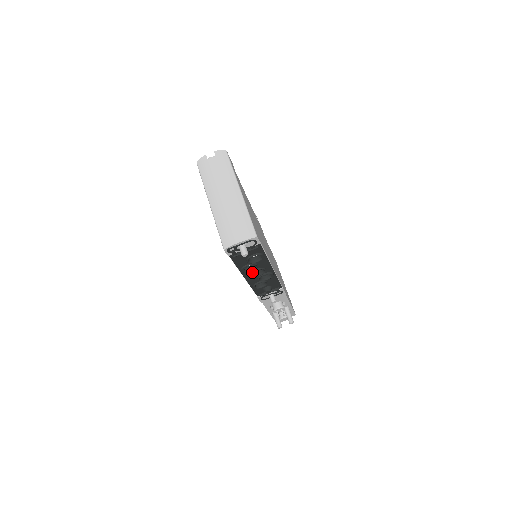
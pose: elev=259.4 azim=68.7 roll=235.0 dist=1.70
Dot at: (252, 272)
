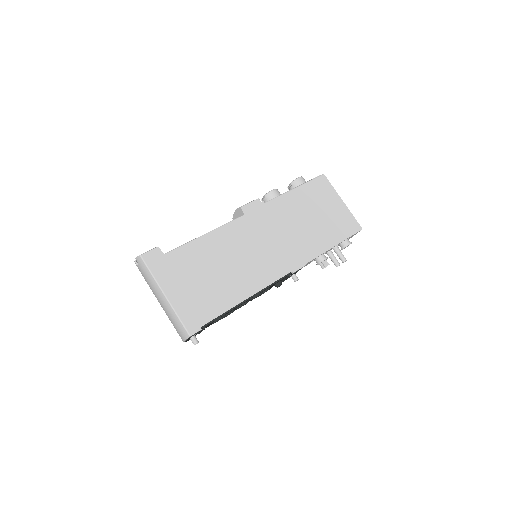
Dot at: occluded
